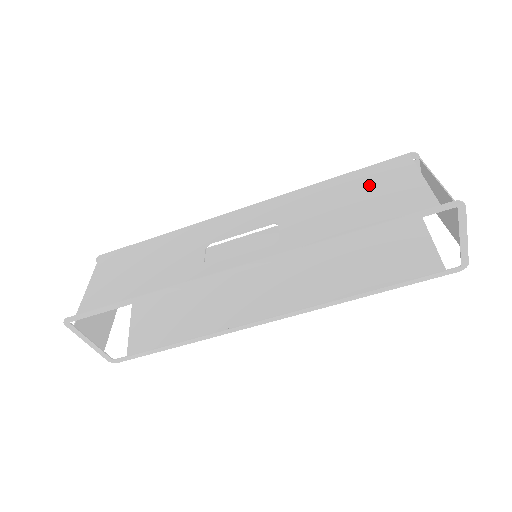
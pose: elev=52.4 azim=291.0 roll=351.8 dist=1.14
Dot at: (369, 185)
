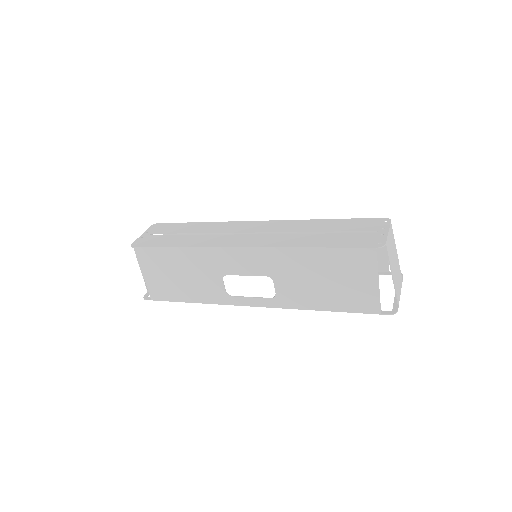
Dot at: (340, 272)
